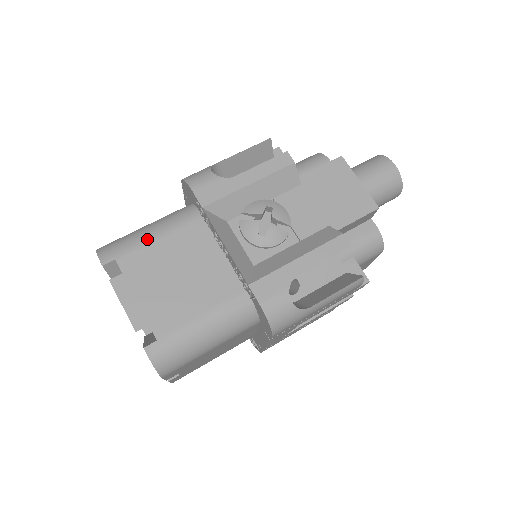
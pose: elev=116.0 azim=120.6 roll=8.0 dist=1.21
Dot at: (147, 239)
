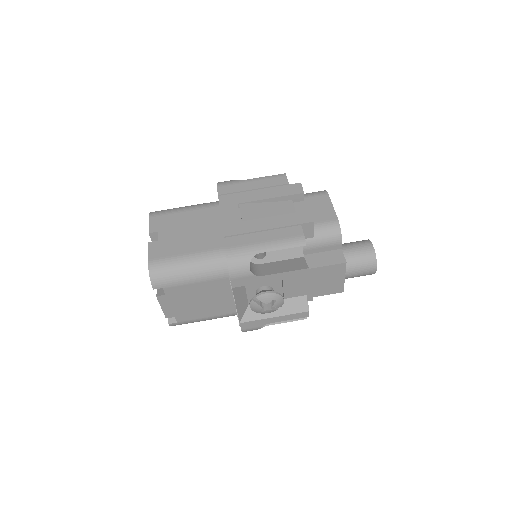
Dot at: (187, 281)
